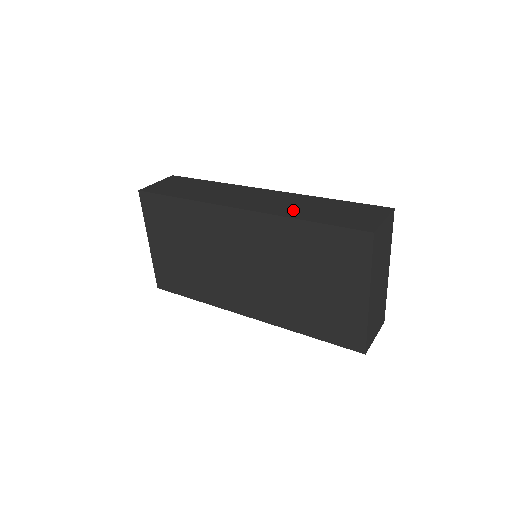
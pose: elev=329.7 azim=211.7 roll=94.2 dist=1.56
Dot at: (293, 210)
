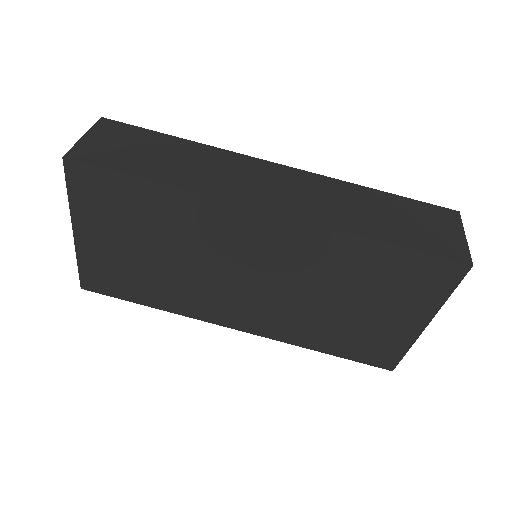
Dot at: (347, 216)
